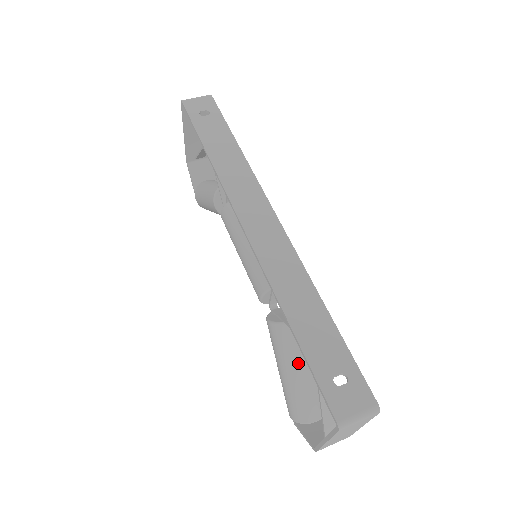
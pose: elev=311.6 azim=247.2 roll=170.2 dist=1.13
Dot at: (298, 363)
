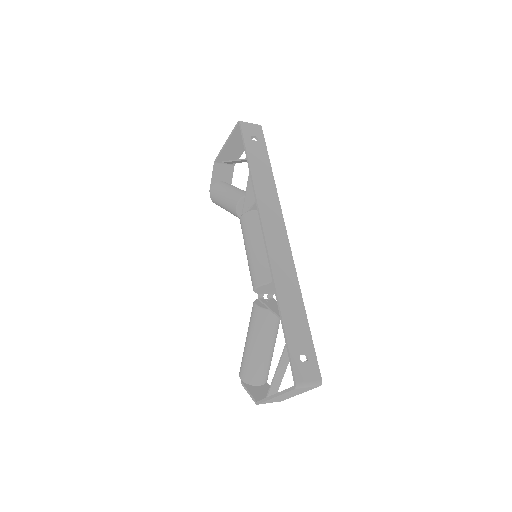
Dot at: (265, 341)
